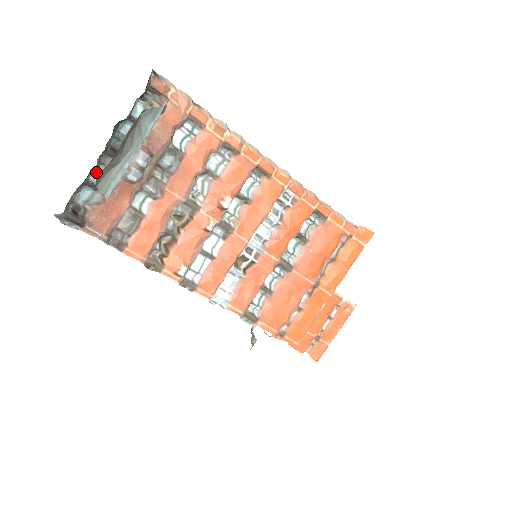
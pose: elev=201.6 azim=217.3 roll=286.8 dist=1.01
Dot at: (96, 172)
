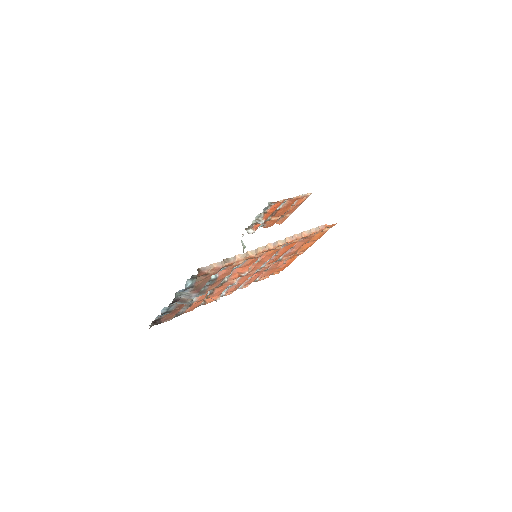
Dot at: (164, 309)
